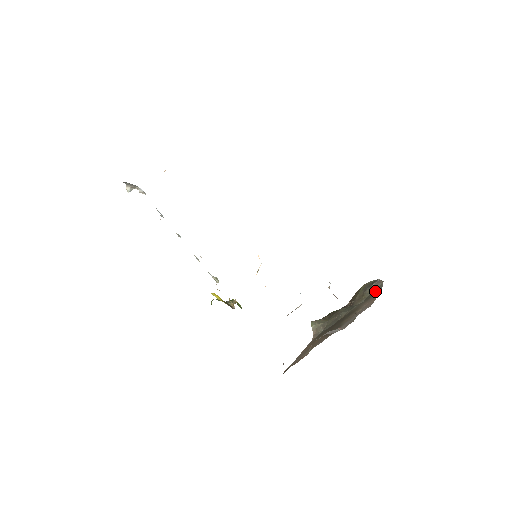
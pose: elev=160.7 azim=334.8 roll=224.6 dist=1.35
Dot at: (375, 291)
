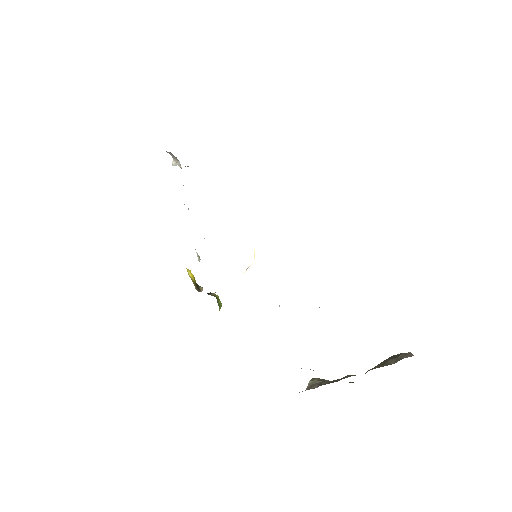
Dot at: (396, 362)
